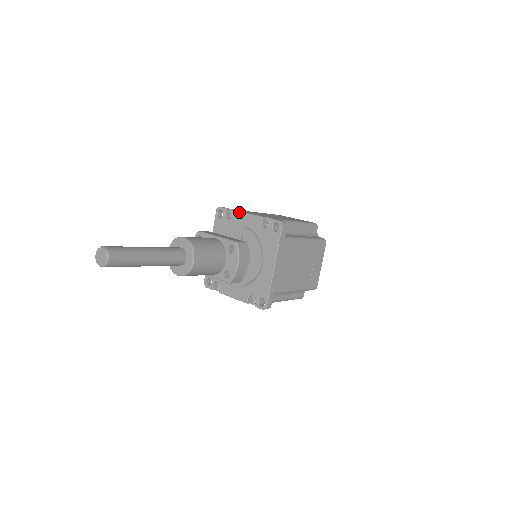
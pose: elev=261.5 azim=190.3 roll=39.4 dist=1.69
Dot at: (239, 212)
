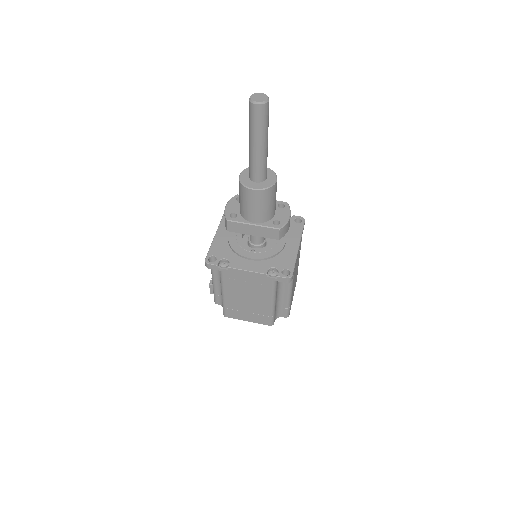
Dot at: occluded
